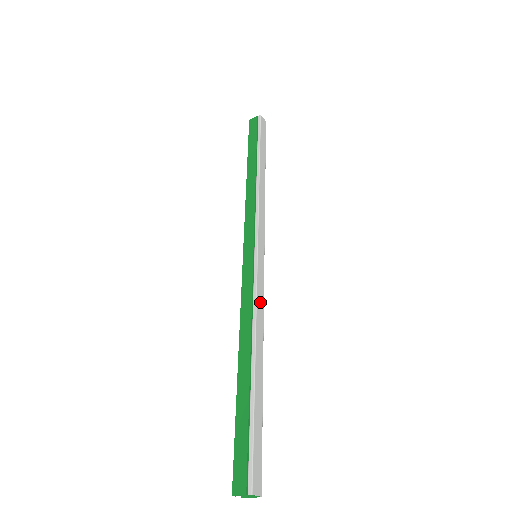
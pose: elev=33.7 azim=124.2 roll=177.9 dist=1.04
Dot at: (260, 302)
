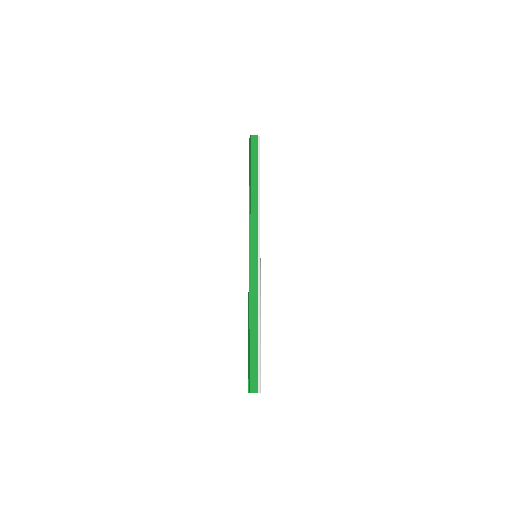
Dot at: (260, 289)
